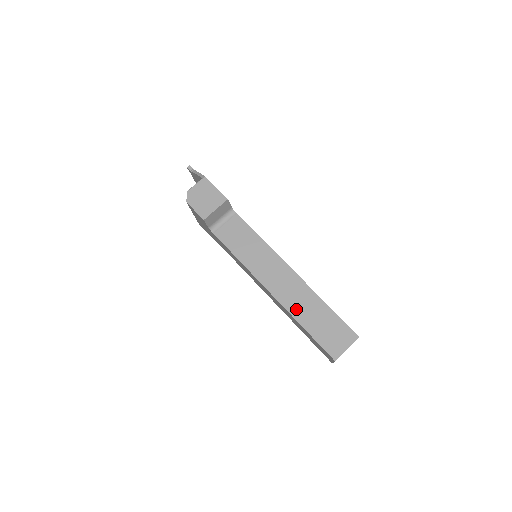
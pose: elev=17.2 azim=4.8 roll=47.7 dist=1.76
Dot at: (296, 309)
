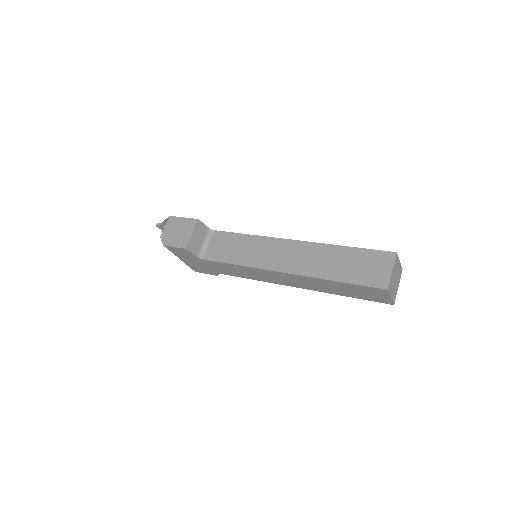
Dot at: (318, 270)
